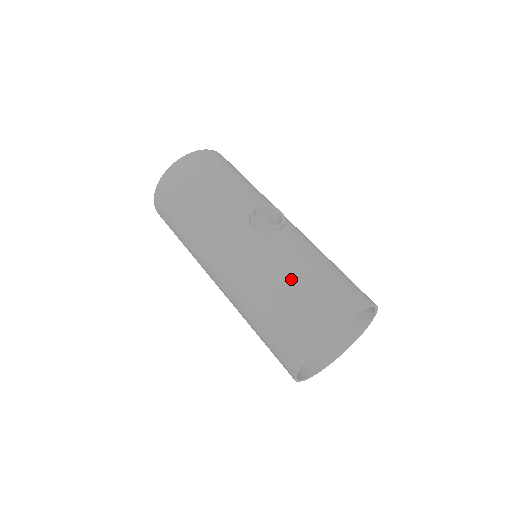
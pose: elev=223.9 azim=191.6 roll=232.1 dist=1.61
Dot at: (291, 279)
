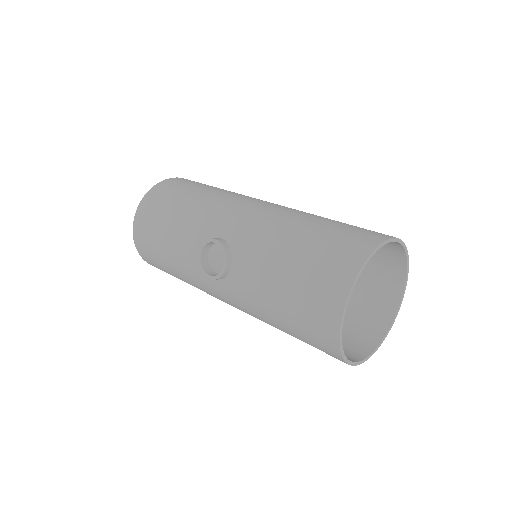
Dot at: (275, 312)
